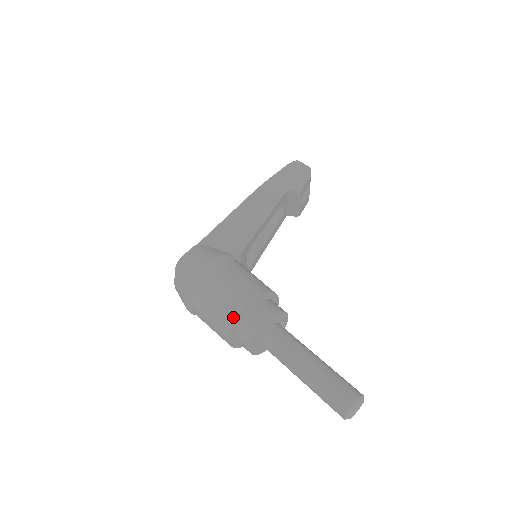
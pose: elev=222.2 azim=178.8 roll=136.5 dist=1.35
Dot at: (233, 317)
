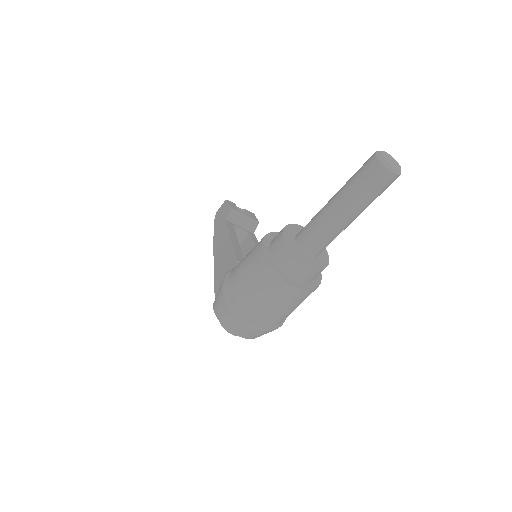
Dot at: (268, 270)
